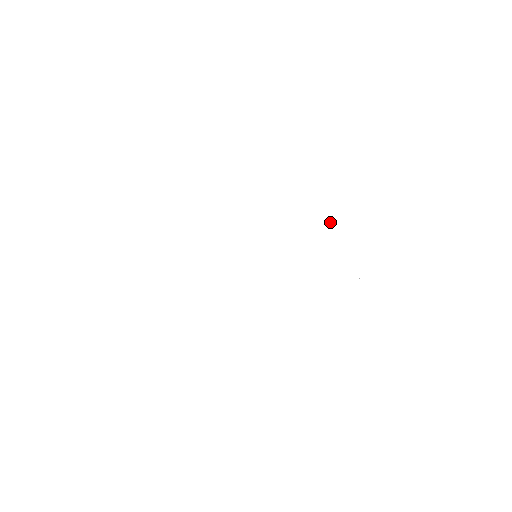
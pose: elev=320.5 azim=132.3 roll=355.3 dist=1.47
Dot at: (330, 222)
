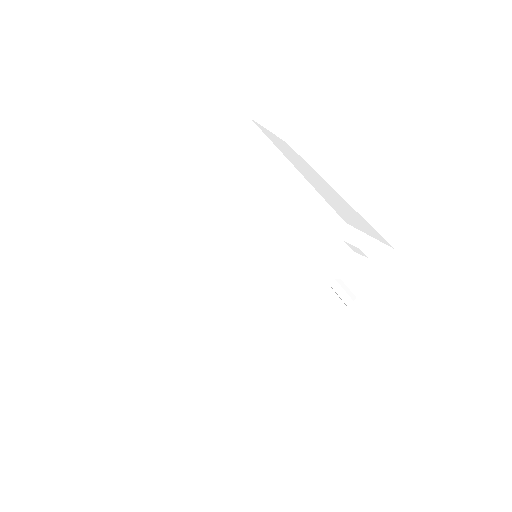
Dot at: (304, 222)
